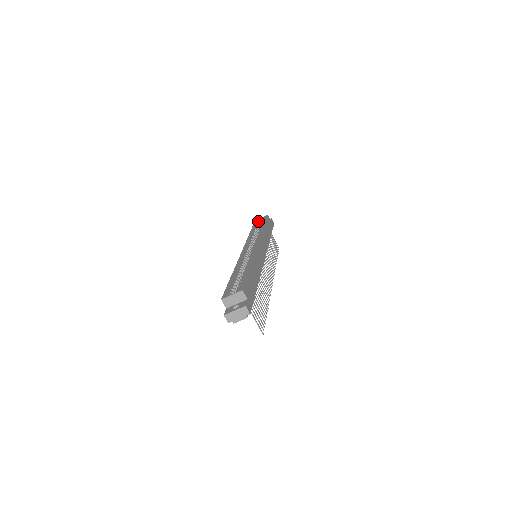
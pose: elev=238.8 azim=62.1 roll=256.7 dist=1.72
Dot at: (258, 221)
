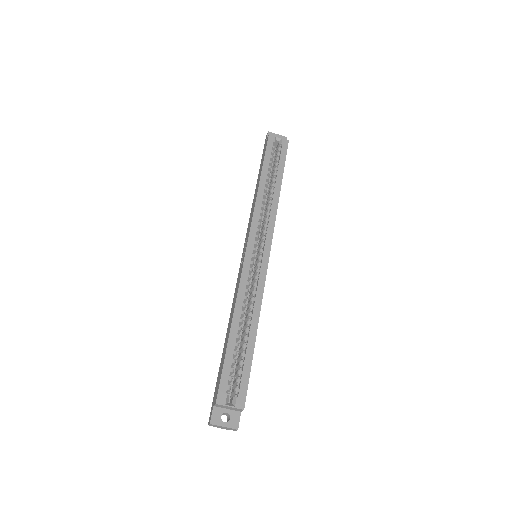
Dot at: (273, 142)
